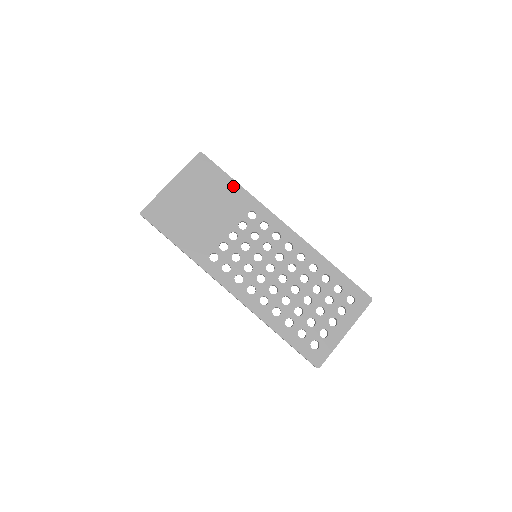
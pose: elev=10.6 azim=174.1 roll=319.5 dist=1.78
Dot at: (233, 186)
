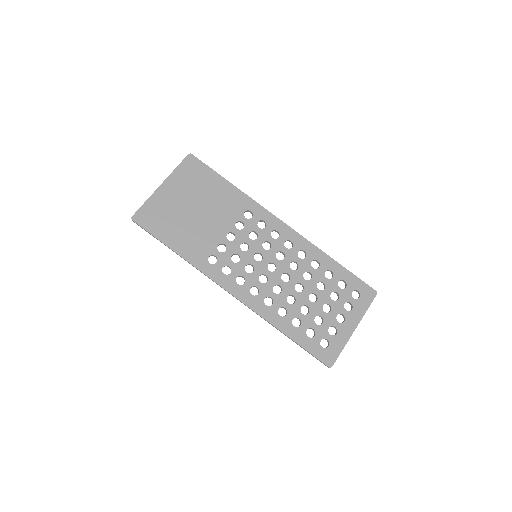
Dot at: (226, 186)
